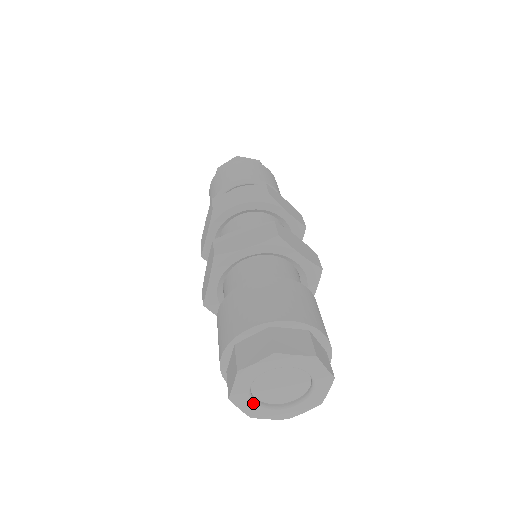
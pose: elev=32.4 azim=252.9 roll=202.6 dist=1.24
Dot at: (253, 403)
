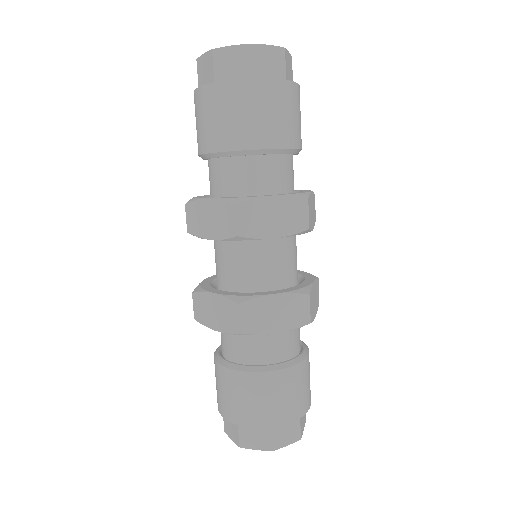
Dot at: occluded
